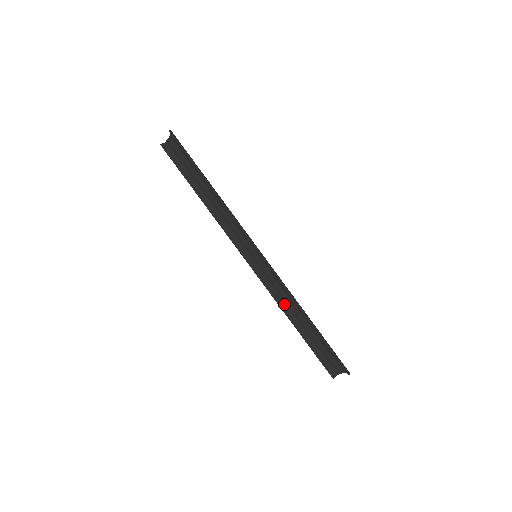
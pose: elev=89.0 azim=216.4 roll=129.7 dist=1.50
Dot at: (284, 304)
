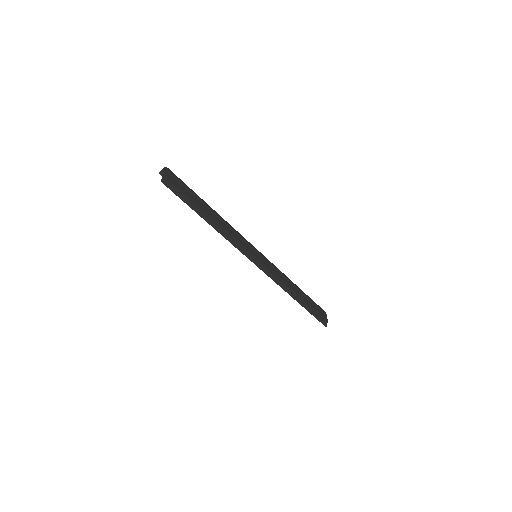
Dot at: occluded
